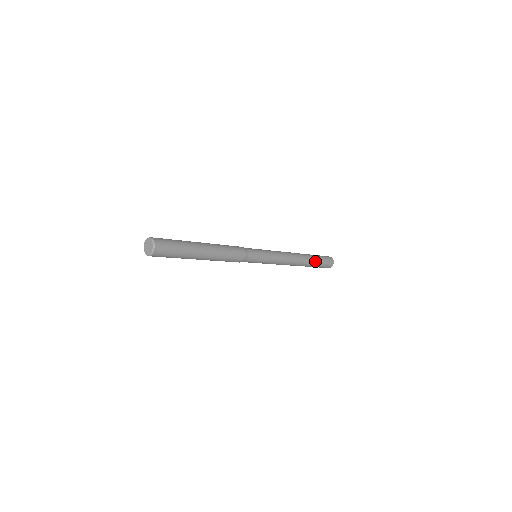
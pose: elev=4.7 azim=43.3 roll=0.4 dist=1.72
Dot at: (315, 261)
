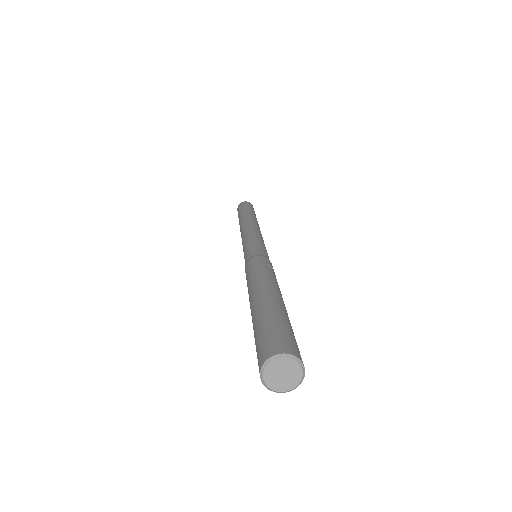
Dot at: occluded
